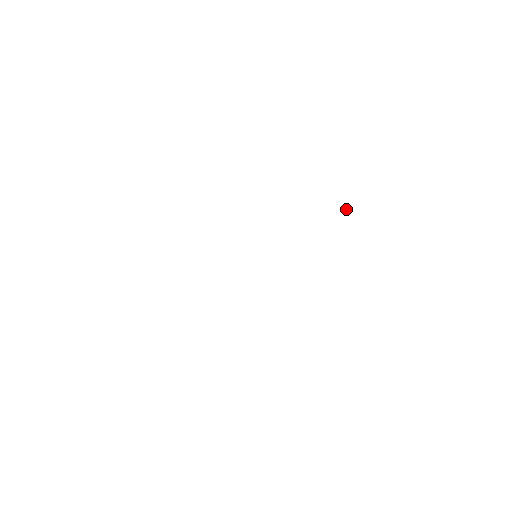
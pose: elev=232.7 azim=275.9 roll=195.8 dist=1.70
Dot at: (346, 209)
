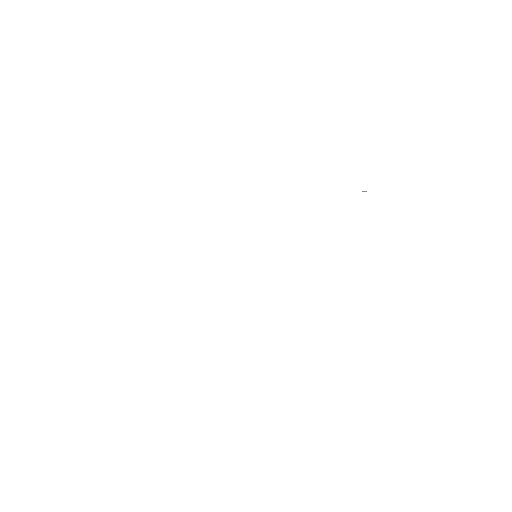
Dot at: (365, 191)
